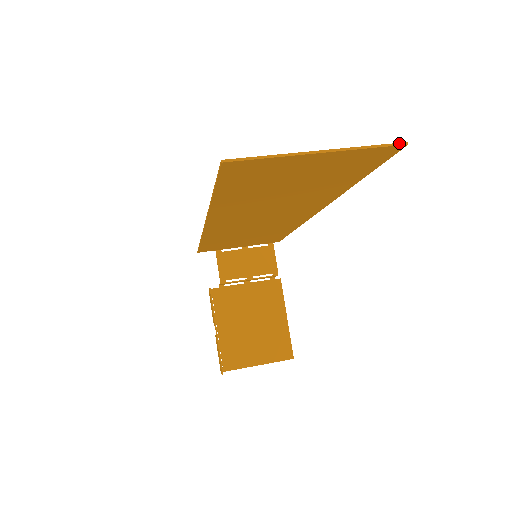
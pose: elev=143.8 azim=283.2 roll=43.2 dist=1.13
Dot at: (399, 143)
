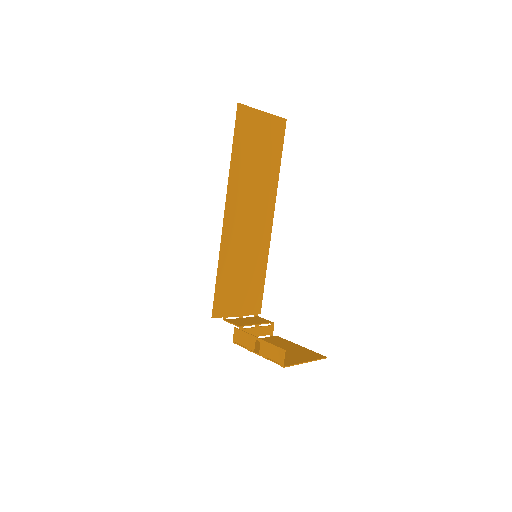
Dot at: (284, 118)
